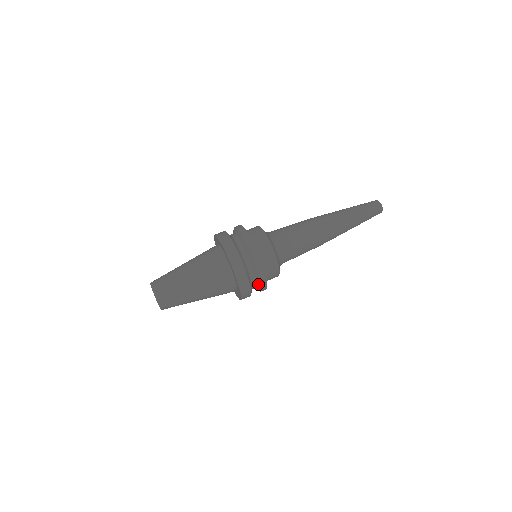
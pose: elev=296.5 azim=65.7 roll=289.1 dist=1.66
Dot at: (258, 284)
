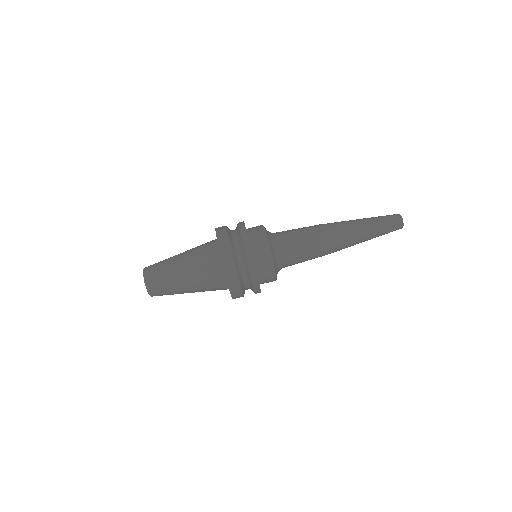
Dot at: (251, 289)
